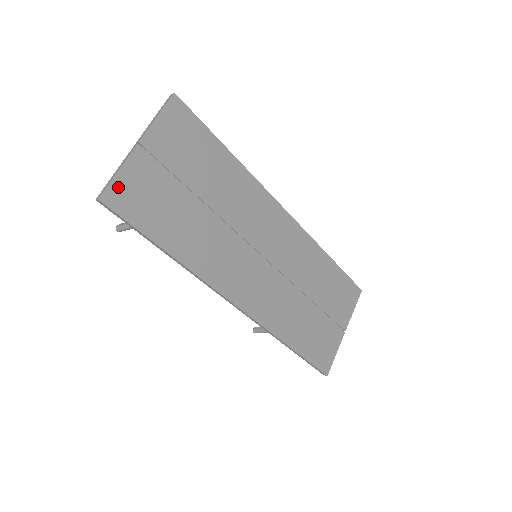
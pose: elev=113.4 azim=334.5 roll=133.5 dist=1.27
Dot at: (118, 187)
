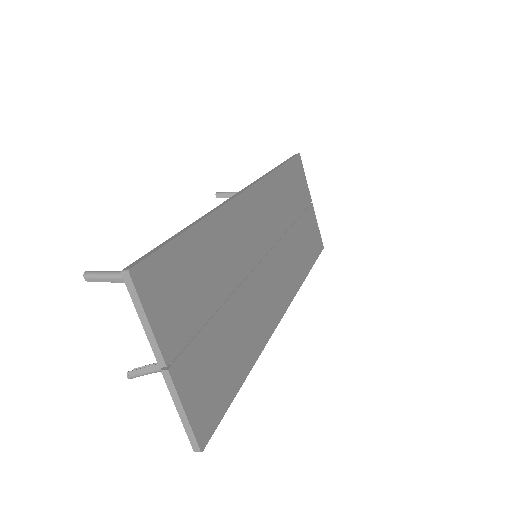
Dot at: (197, 420)
